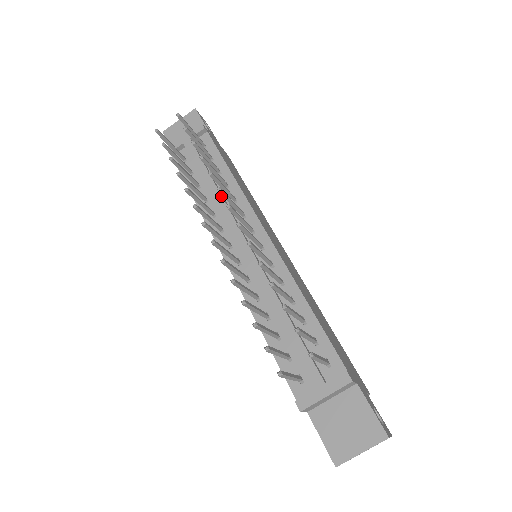
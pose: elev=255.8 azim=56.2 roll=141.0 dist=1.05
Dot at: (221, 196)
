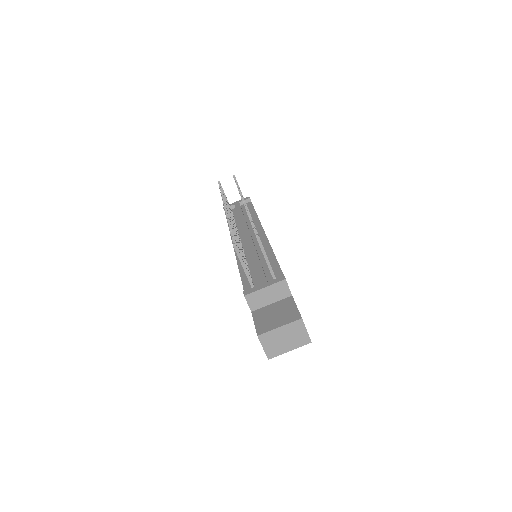
Dot at: occluded
